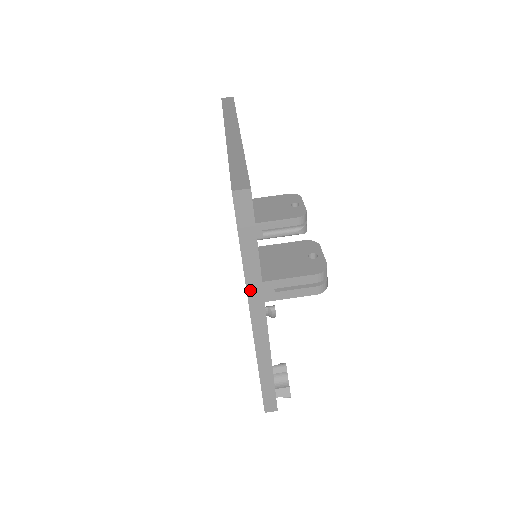
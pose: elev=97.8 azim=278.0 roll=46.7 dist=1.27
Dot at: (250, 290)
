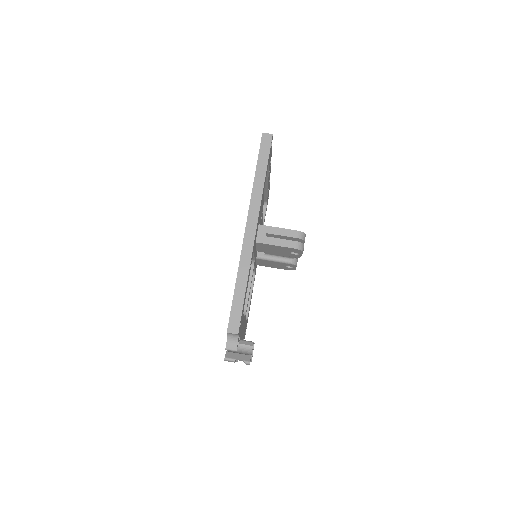
Dot at: (253, 200)
